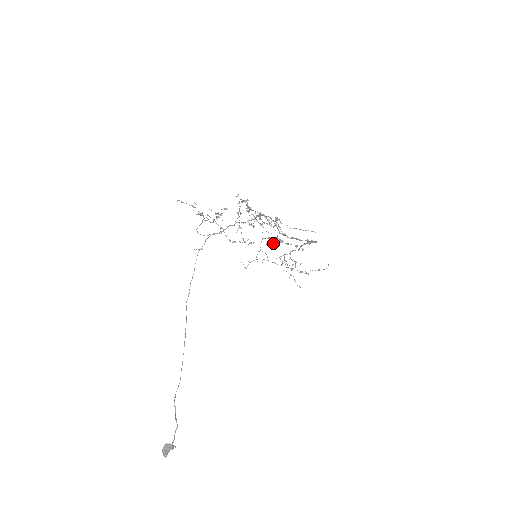
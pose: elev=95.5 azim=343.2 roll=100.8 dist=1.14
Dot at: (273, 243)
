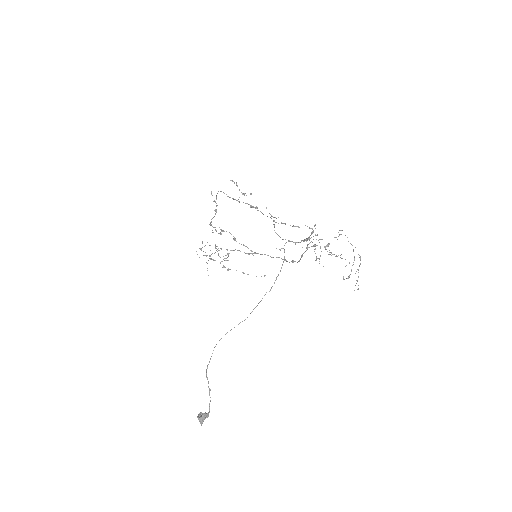
Dot at: (349, 277)
